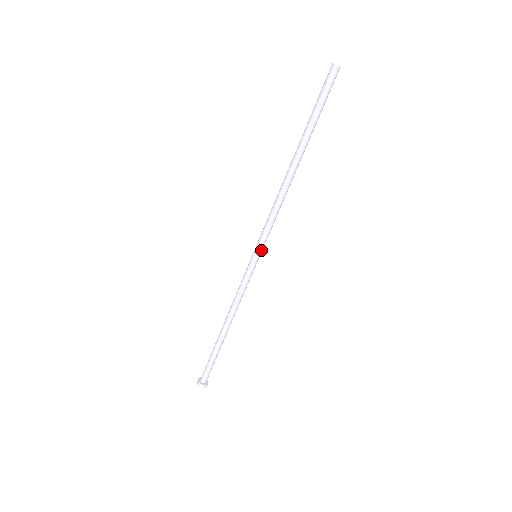
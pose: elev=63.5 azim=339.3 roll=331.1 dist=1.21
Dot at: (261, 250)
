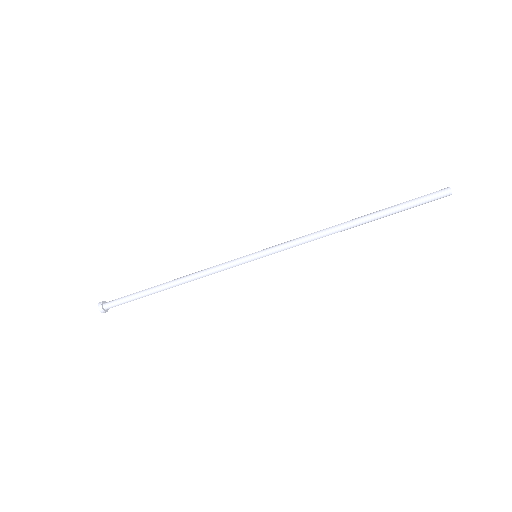
Dot at: (265, 256)
